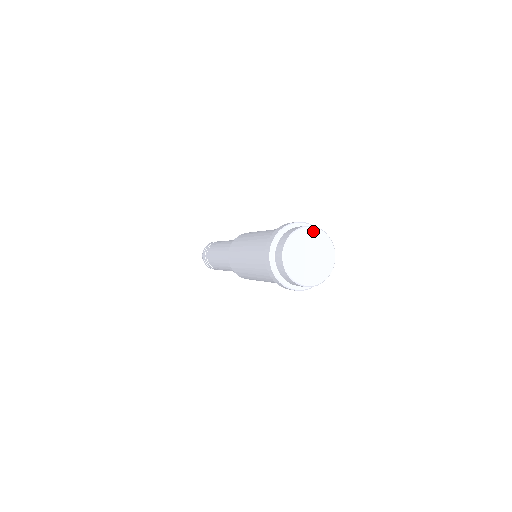
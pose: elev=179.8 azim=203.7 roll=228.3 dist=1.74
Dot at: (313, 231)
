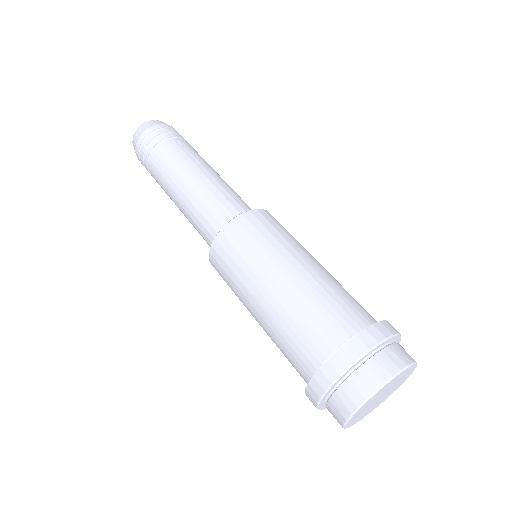
Dot at: (391, 382)
